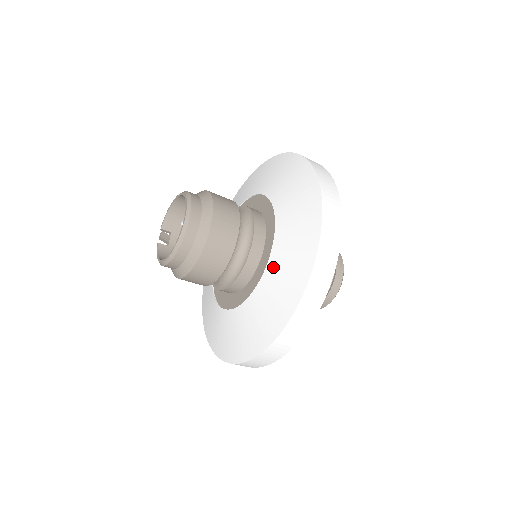
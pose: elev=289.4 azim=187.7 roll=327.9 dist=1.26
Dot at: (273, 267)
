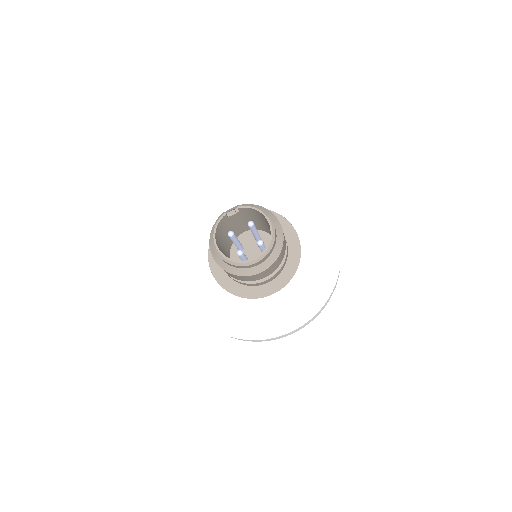
Dot at: (253, 306)
